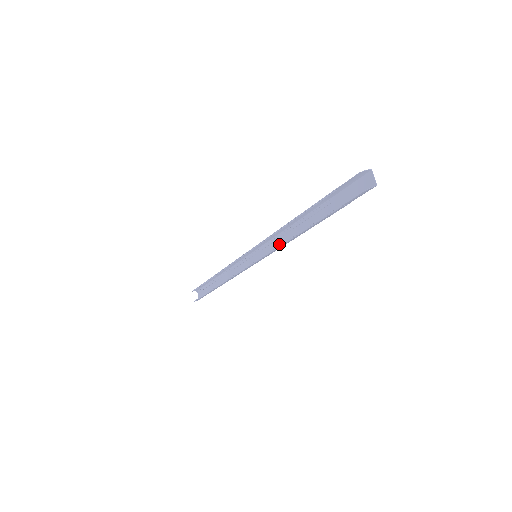
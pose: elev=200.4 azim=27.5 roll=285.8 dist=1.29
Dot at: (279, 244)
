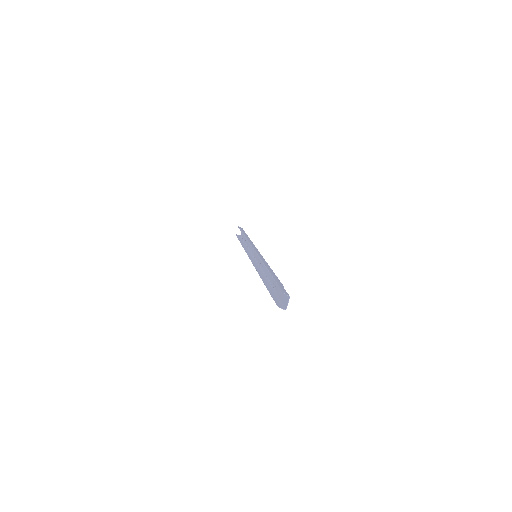
Dot at: (263, 266)
